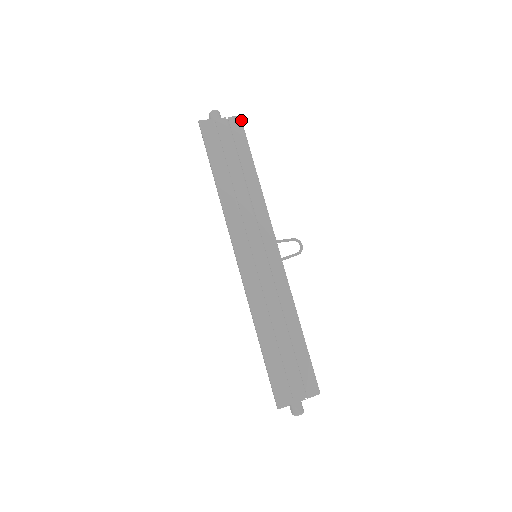
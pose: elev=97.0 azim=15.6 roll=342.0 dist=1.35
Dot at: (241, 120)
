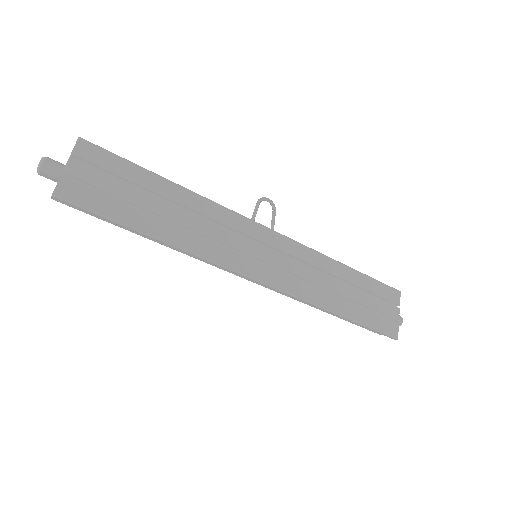
Dot at: (86, 141)
